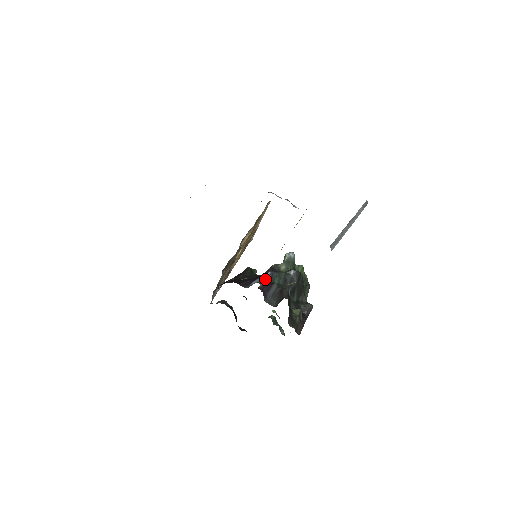
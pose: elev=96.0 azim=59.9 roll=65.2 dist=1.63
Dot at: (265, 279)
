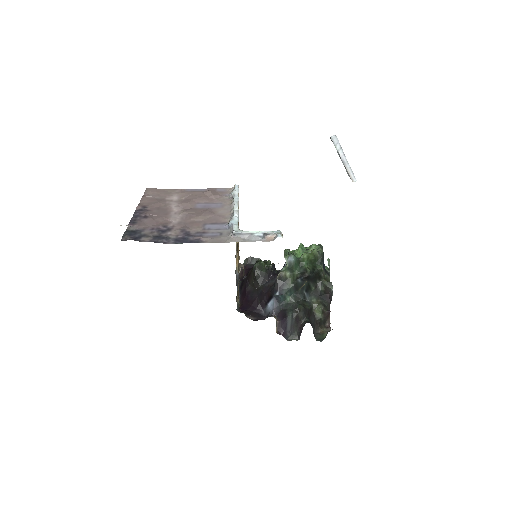
Dot at: (277, 302)
